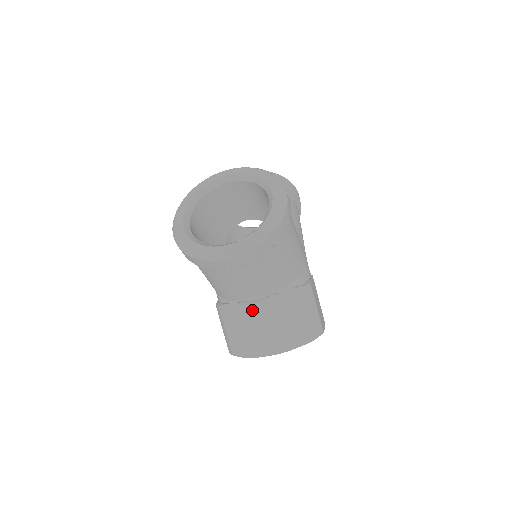
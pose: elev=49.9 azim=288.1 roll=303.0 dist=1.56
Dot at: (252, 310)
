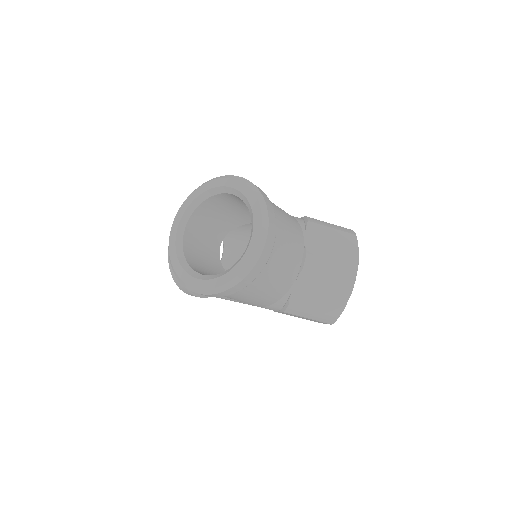
Dot at: (310, 269)
